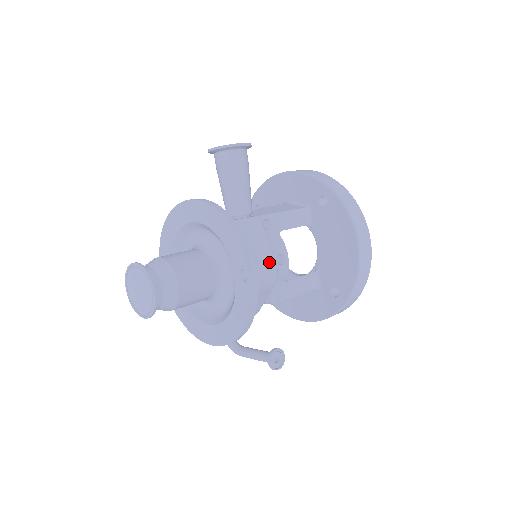
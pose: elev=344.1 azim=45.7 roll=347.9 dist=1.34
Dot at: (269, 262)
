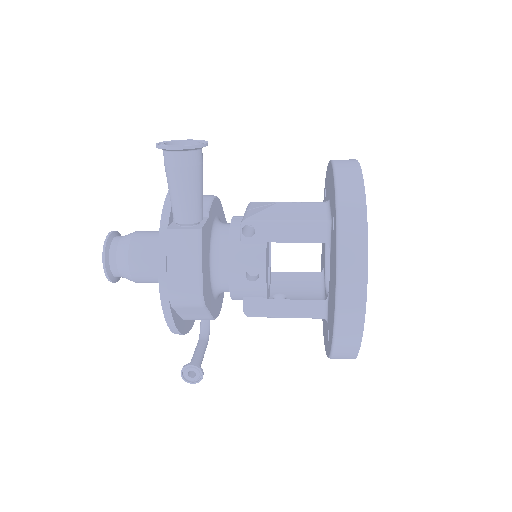
Dot at: (190, 283)
